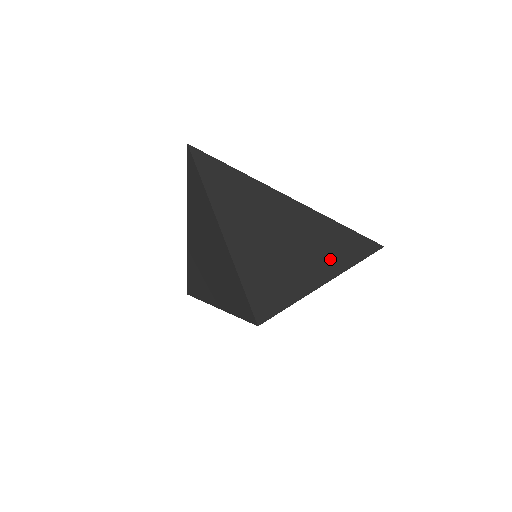
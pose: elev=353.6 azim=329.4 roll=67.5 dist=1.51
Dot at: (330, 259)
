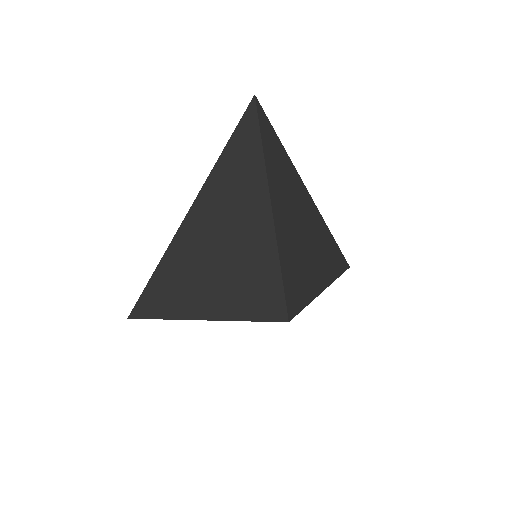
Dot at: (326, 265)
